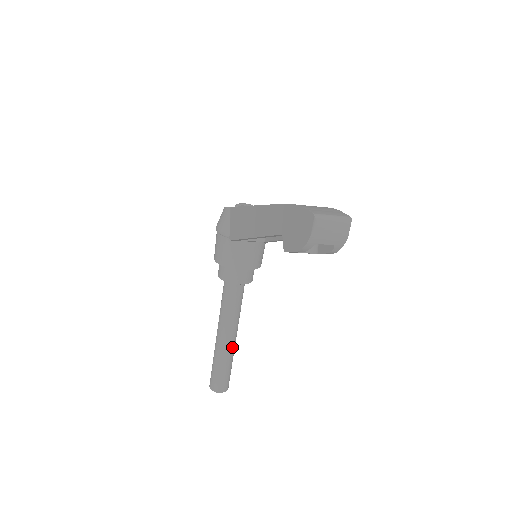
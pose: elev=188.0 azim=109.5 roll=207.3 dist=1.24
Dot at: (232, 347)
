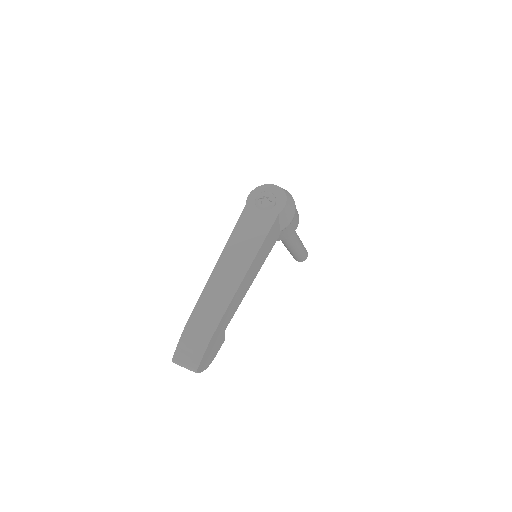
Dot at: (294, 251)
